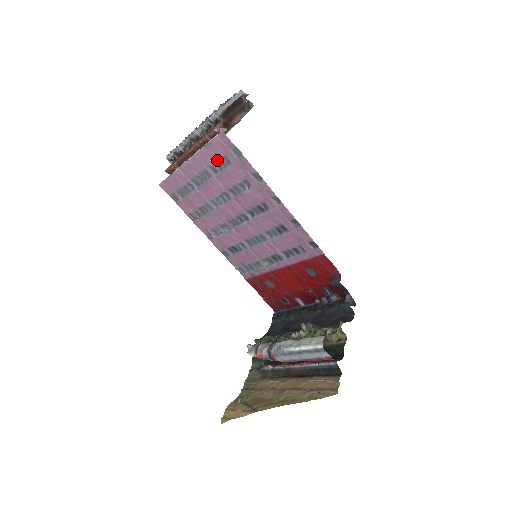
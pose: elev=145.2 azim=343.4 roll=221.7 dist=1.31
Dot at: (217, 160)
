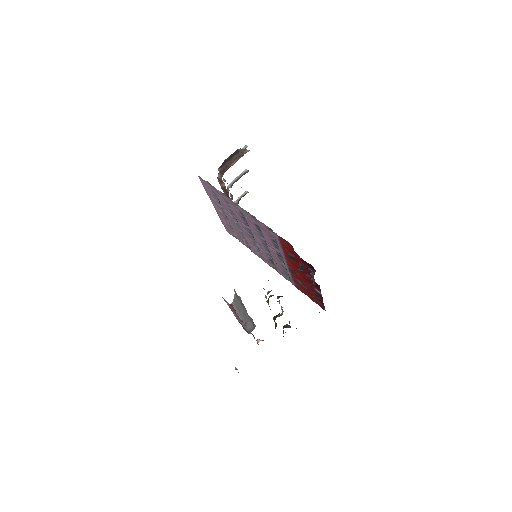
Dot at: (213, 196)
